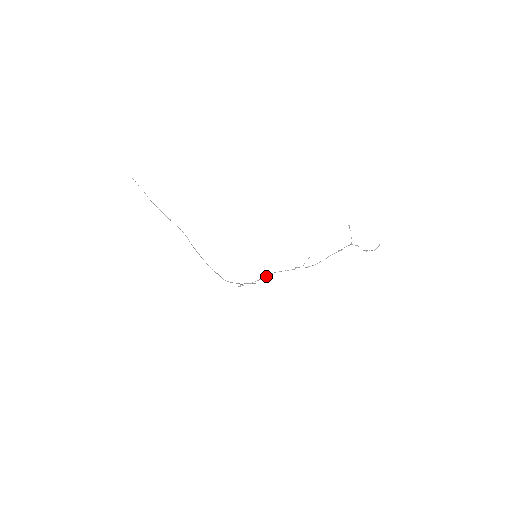
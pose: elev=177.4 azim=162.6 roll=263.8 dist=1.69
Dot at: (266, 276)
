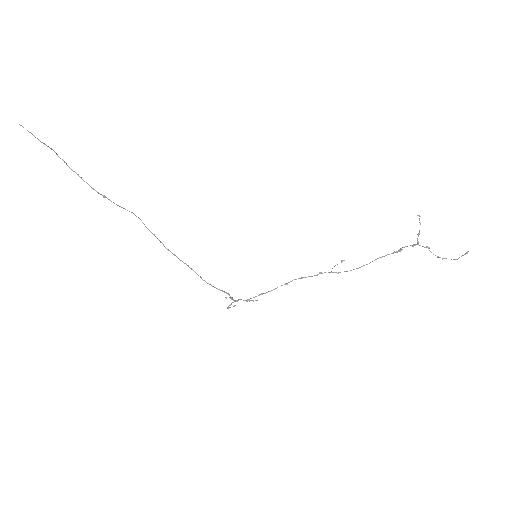
Dot at: (272, 290)
